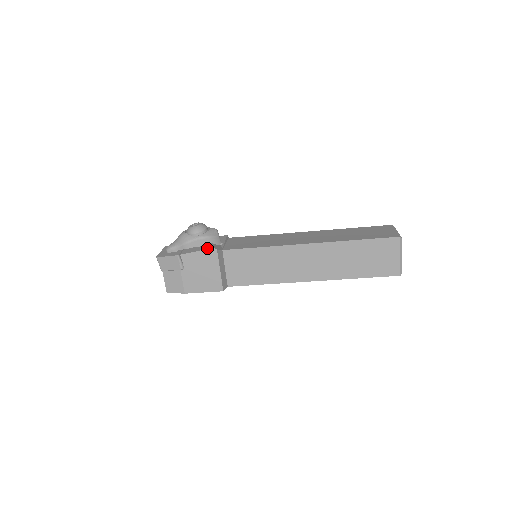
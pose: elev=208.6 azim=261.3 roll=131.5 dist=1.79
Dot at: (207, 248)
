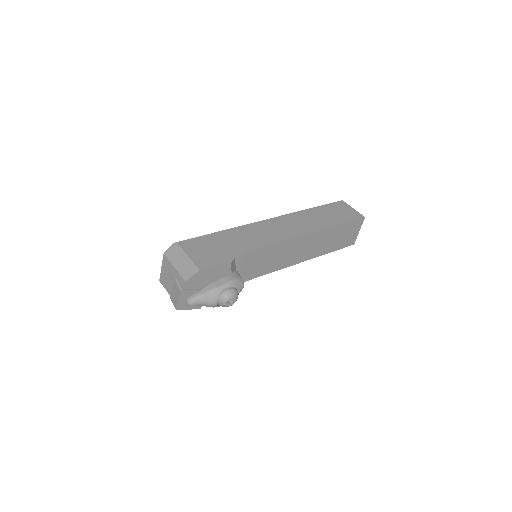
Dot at: occluded
